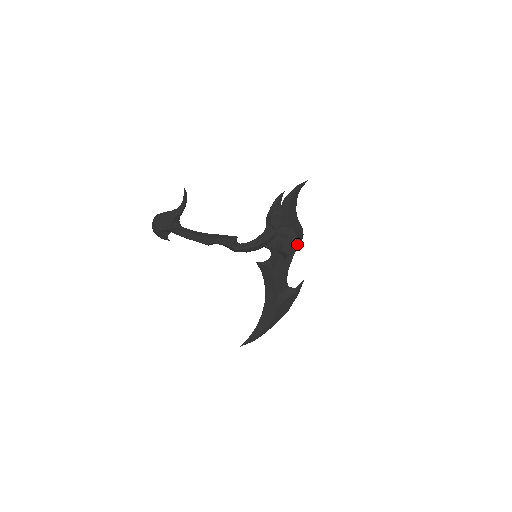
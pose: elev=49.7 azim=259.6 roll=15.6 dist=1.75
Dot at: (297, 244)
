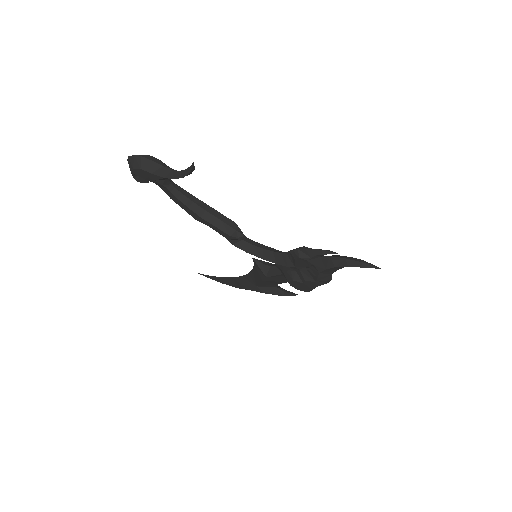
Dot at: (310, 290)
